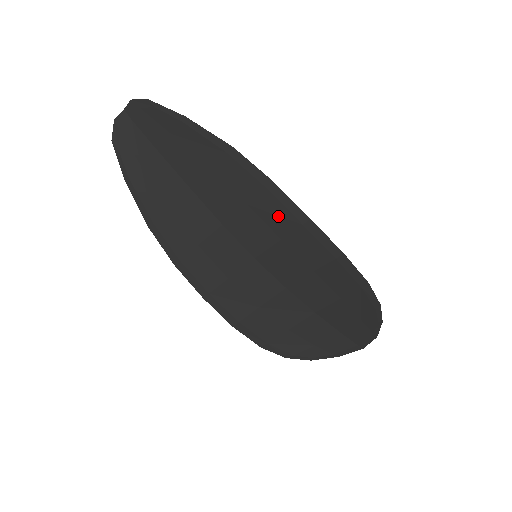
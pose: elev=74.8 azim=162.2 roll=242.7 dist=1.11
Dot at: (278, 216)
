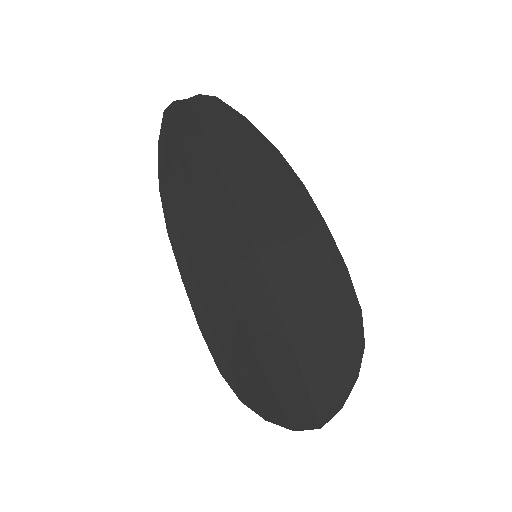
Dot at: (298, 216)
